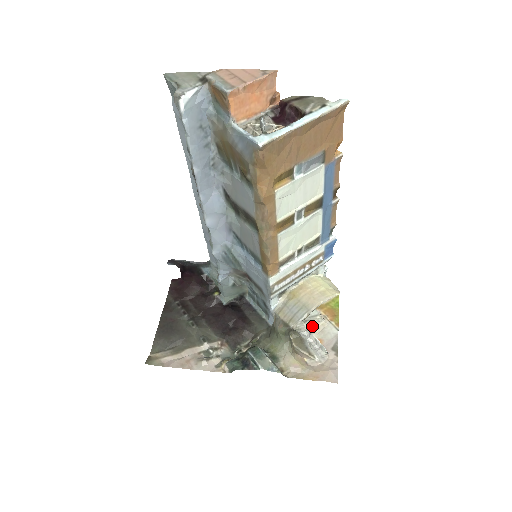
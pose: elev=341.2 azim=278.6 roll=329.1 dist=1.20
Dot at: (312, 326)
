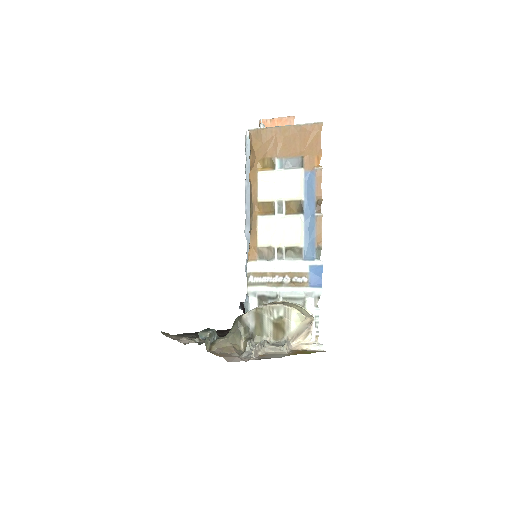
Dot at: (271, 348)
